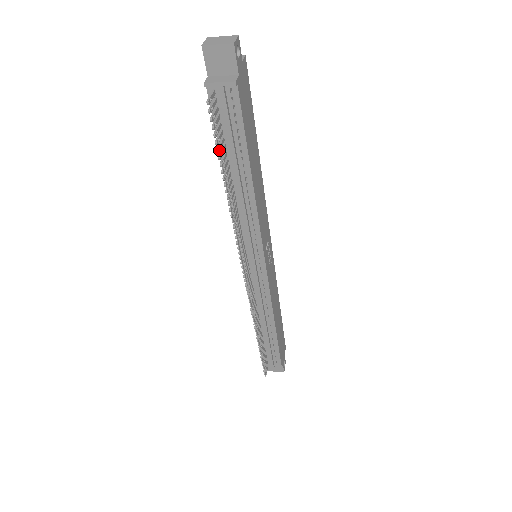
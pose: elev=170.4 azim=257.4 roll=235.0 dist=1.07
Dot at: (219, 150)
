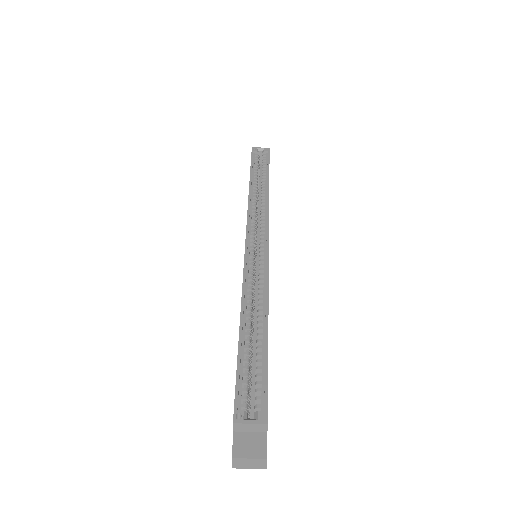
Dot at: occluded
